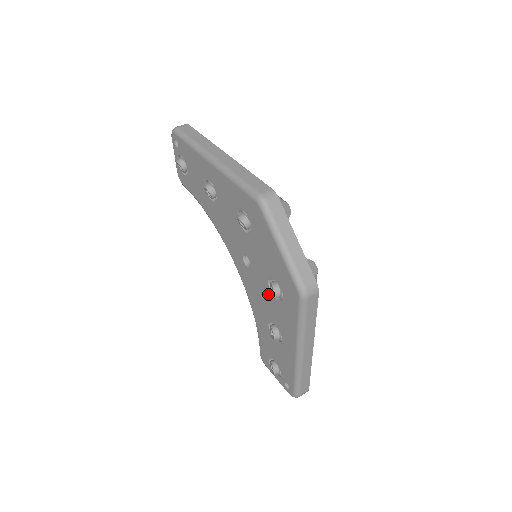
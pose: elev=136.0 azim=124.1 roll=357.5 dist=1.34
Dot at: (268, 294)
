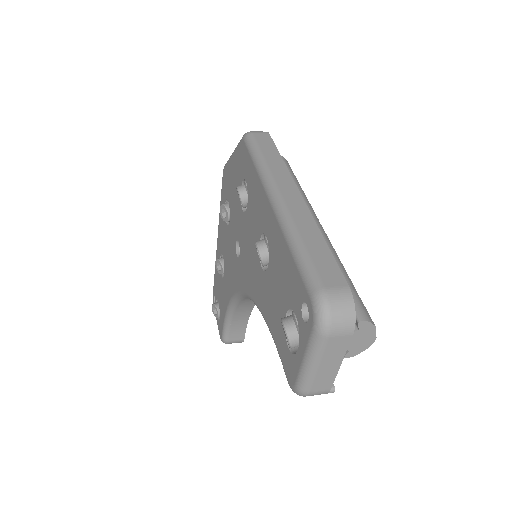
Dot at: (247, 223)
